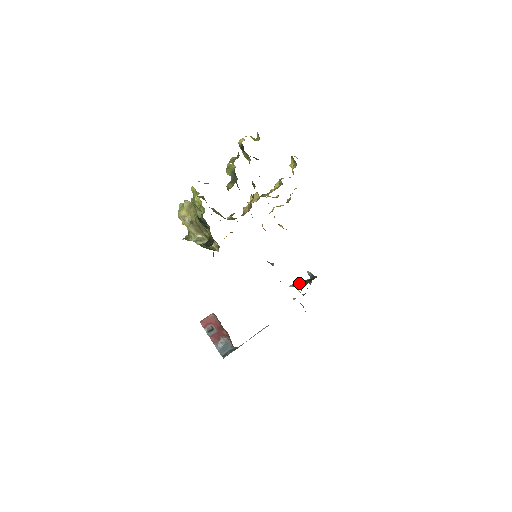
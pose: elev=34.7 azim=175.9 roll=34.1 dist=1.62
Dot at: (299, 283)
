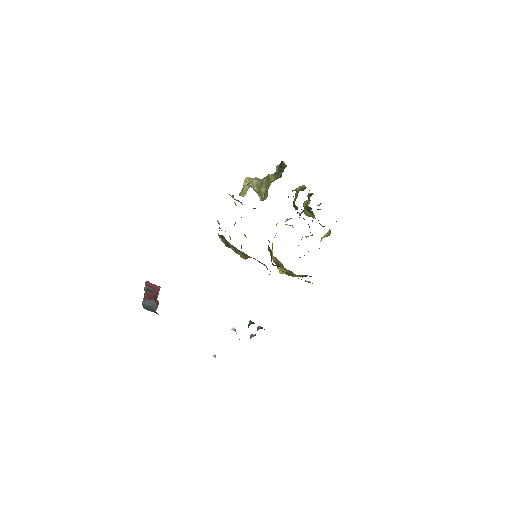
Dot at: (251, 321)
